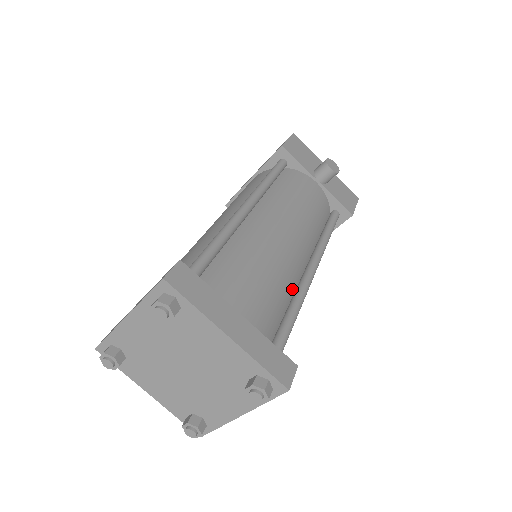
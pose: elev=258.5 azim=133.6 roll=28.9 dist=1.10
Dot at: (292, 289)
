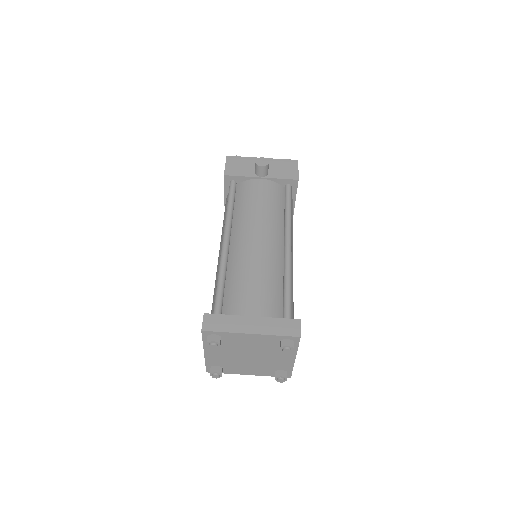
Dot at: (281, 270)
